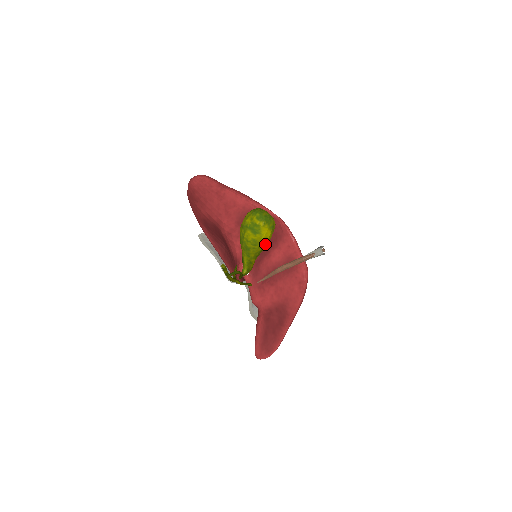
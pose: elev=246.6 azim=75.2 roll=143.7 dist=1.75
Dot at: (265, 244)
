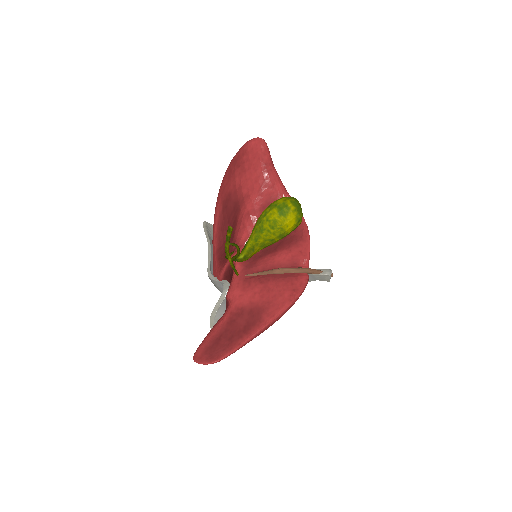
Dot at: (281, 235)
